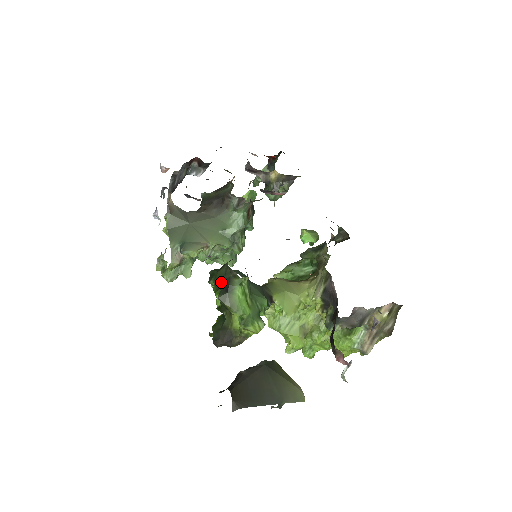
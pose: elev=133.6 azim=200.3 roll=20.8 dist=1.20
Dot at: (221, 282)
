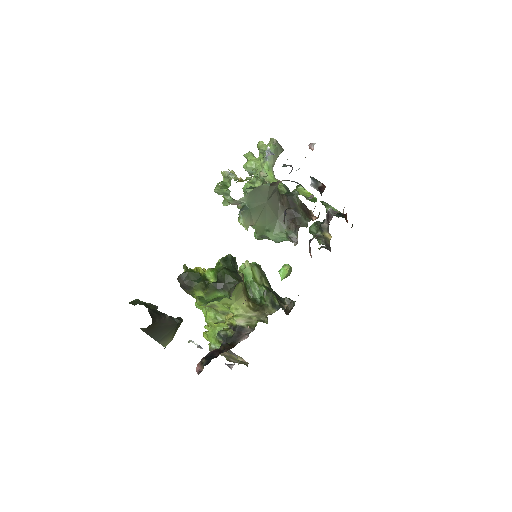
Dot at: (223, 280)
